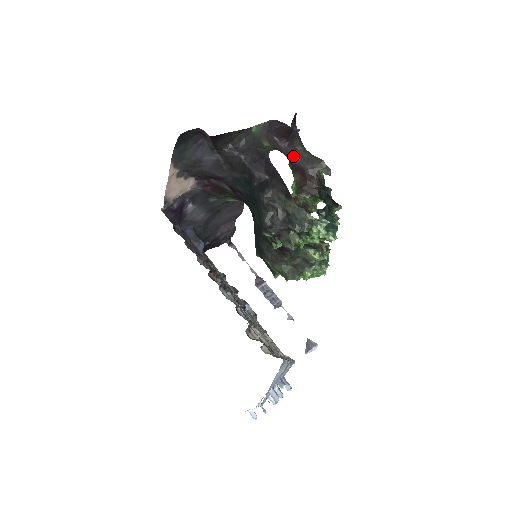
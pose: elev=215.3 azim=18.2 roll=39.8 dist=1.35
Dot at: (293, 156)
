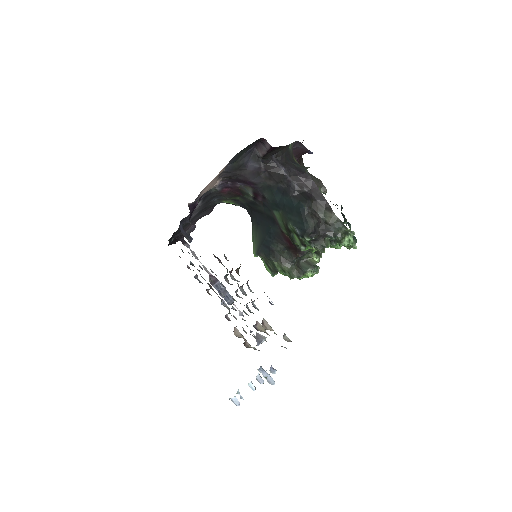
Dot at: occluded
